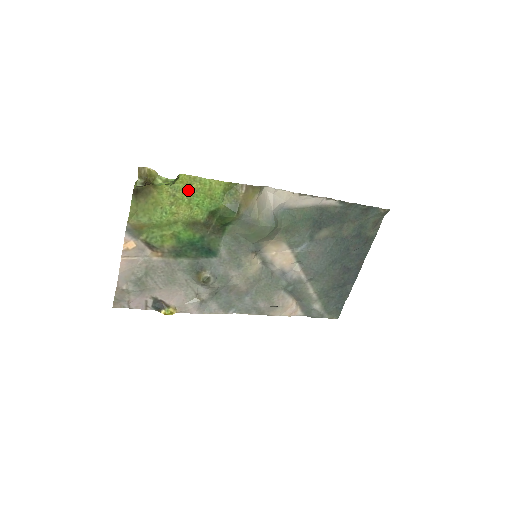
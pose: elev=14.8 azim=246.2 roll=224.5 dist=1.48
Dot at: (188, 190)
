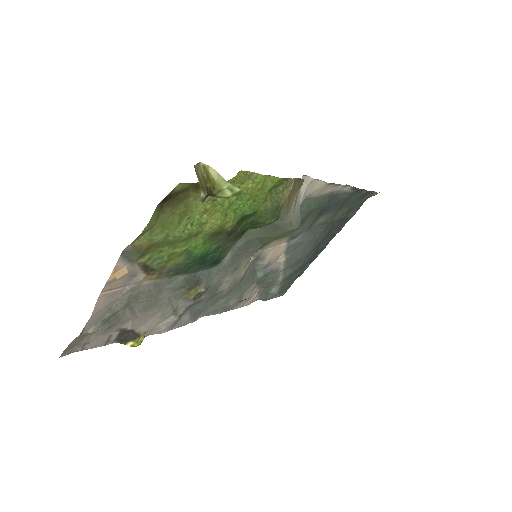
Dot at: occluded
